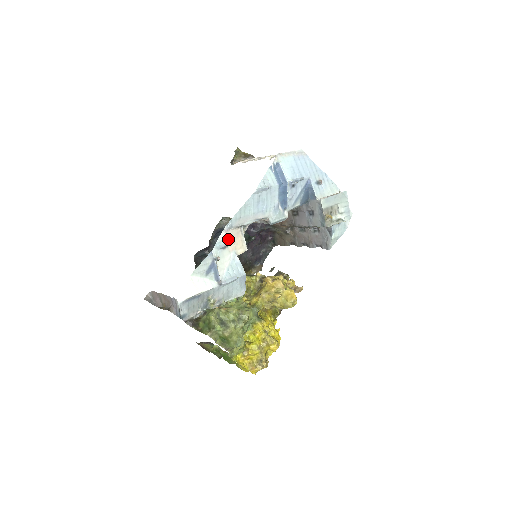
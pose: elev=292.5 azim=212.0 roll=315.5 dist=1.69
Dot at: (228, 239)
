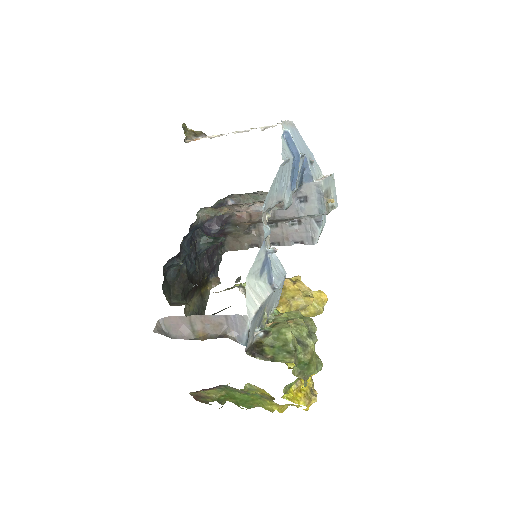
Dot at: occluded
